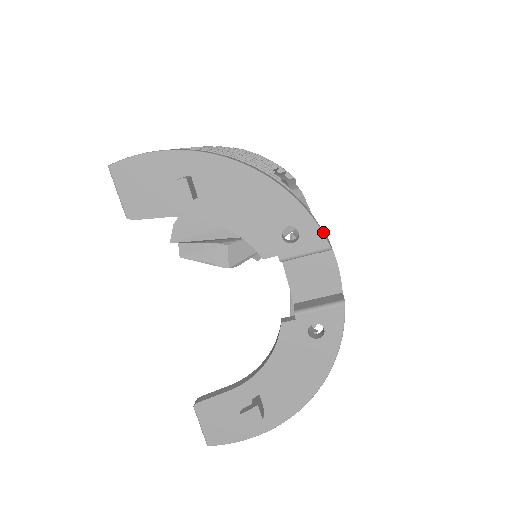
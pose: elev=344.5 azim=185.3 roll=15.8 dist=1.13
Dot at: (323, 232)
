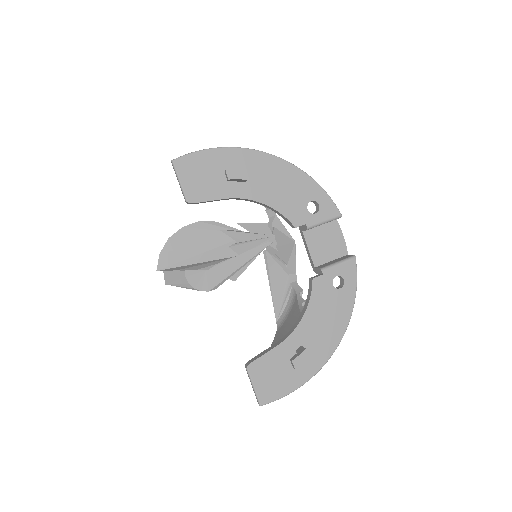
Dot at: (335, 204)
